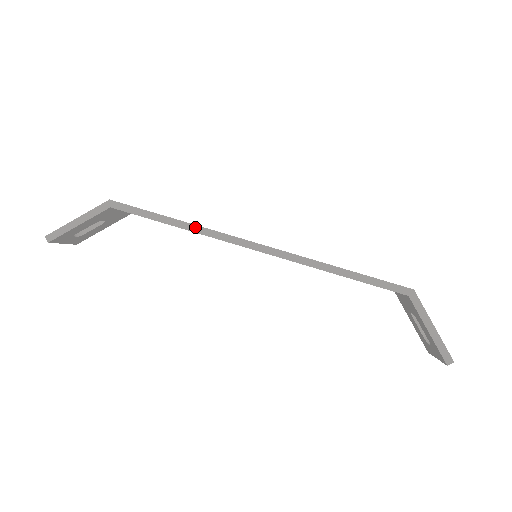
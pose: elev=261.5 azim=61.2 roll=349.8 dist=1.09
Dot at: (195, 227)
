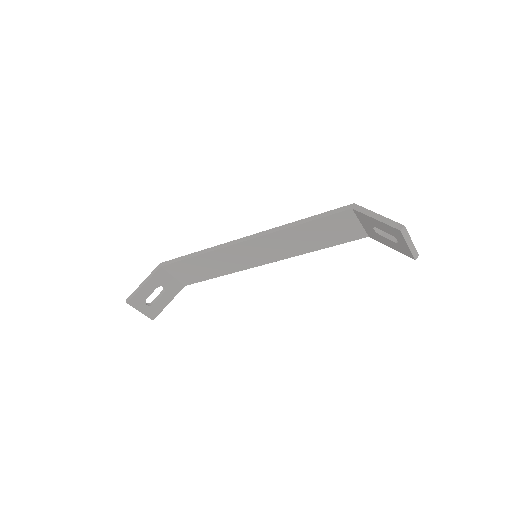
Dot at: (208, 249)
